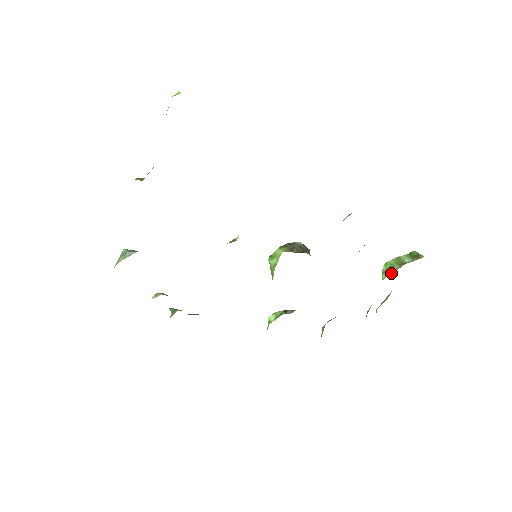
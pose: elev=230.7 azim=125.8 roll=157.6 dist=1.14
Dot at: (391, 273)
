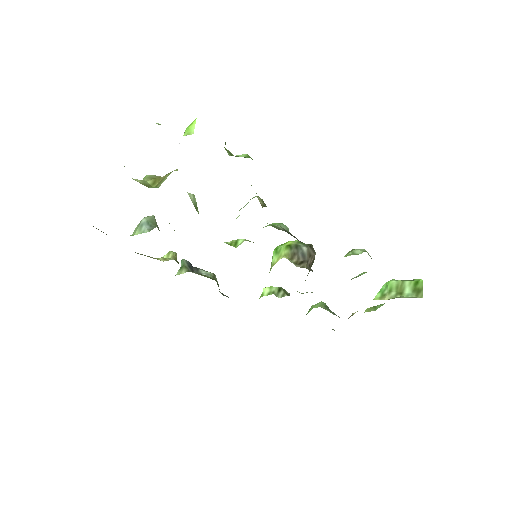
Dot at: (383, 299)
